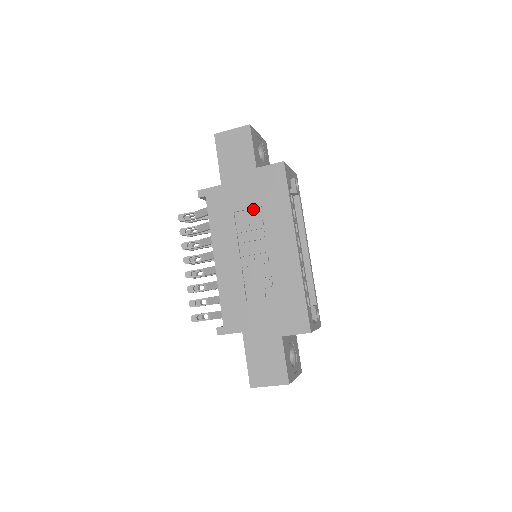
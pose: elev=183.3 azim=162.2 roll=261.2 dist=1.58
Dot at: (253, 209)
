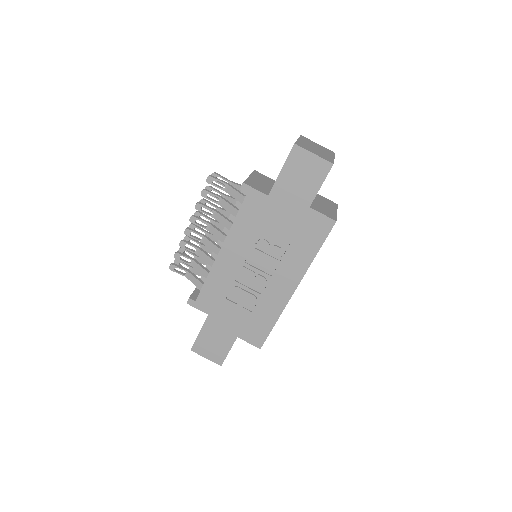
Dot at: (281, 237)
